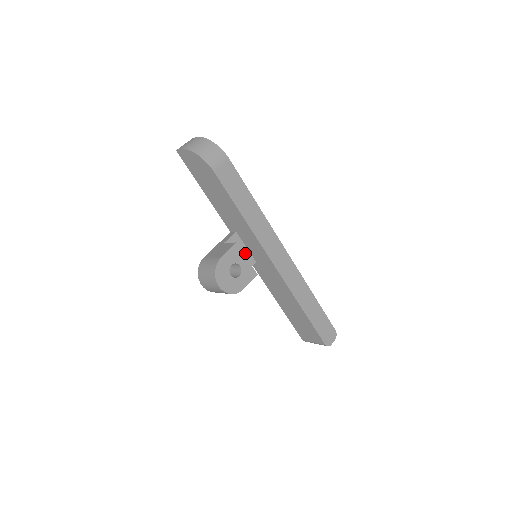
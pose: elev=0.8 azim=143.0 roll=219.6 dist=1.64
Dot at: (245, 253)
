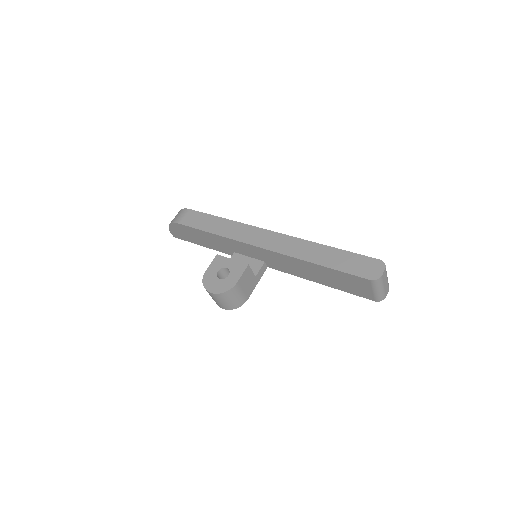
Dot at: (250, 262)
